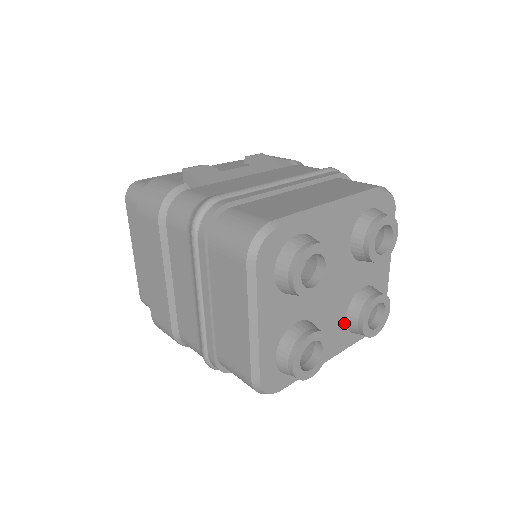
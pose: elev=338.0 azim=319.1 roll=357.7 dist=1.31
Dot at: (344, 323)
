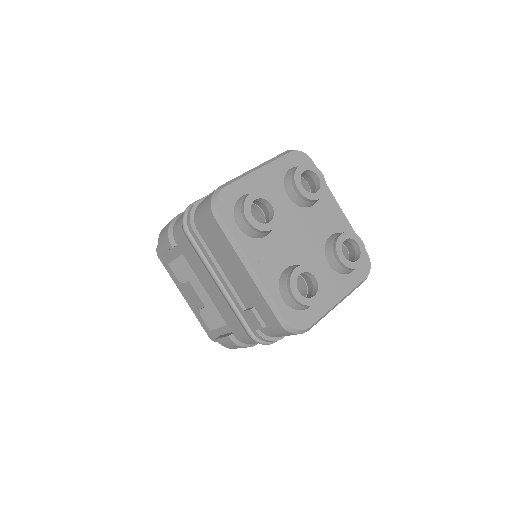
Dot at: (283, 269)
